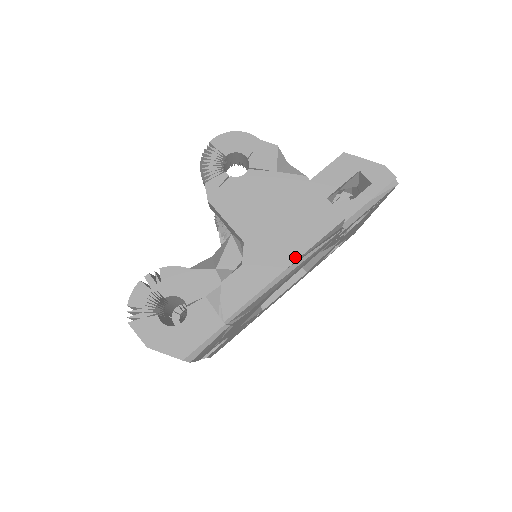
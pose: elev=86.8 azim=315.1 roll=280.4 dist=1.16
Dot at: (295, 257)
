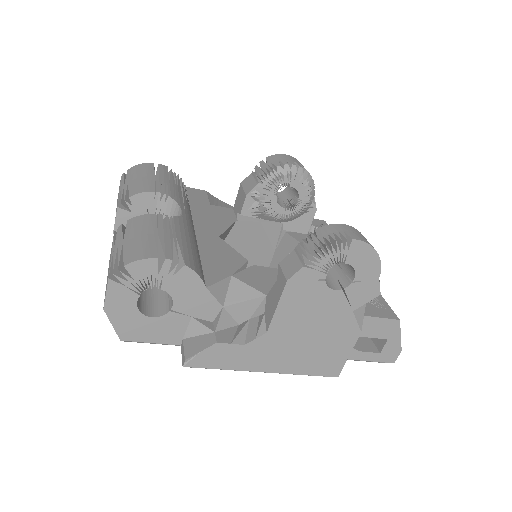
Dot at: (280, 371)
